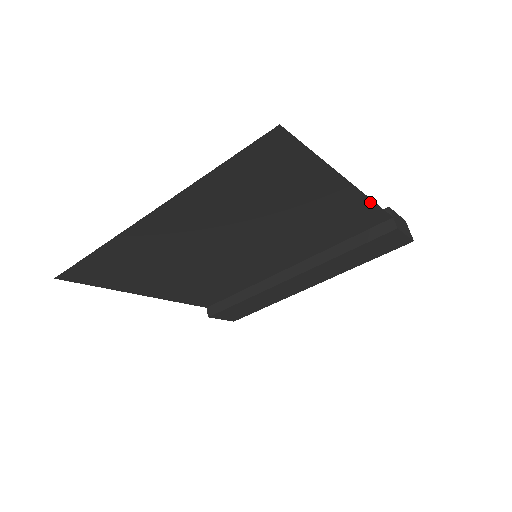
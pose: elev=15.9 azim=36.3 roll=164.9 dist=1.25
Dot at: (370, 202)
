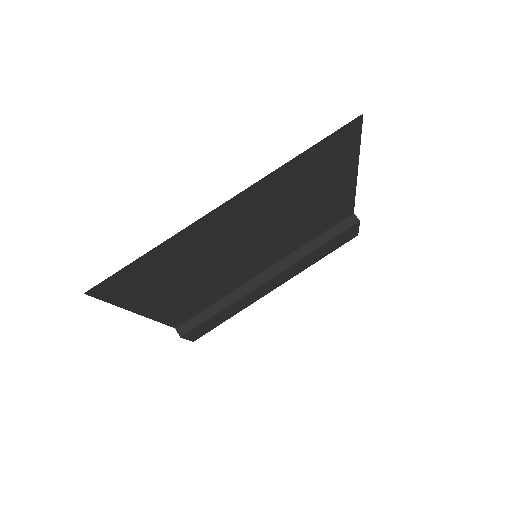
Dot at: (353, 197)
